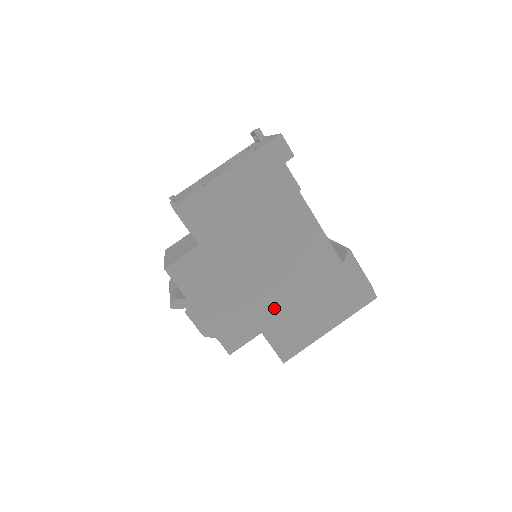
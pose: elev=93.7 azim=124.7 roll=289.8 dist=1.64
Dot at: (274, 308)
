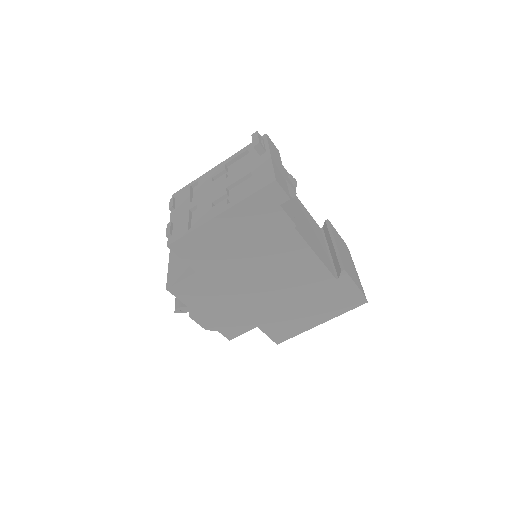
Dot at: (269, 311)
